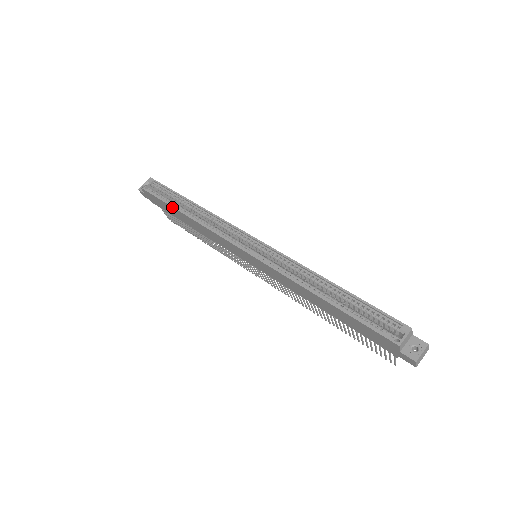
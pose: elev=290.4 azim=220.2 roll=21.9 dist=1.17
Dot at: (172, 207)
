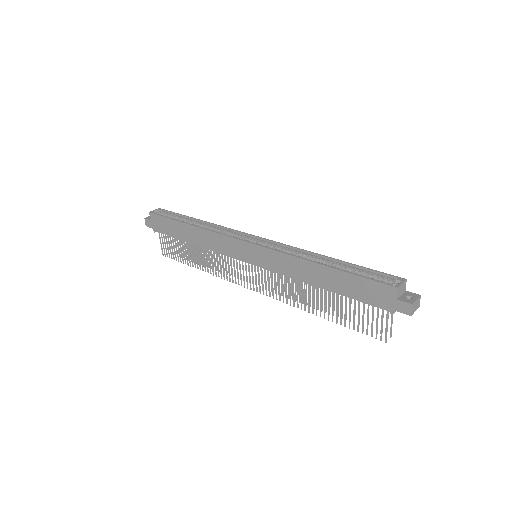
Dot at: (180, 222)
